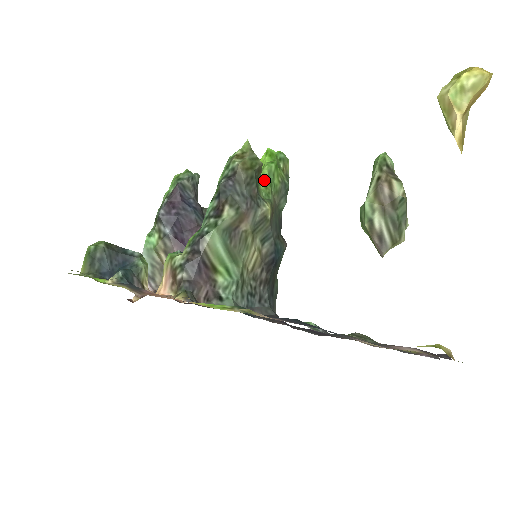
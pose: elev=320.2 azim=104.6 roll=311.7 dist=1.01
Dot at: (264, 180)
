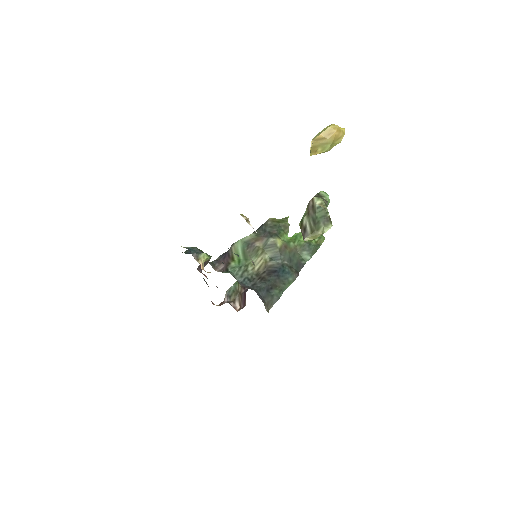
Dot at: (292, 237)
